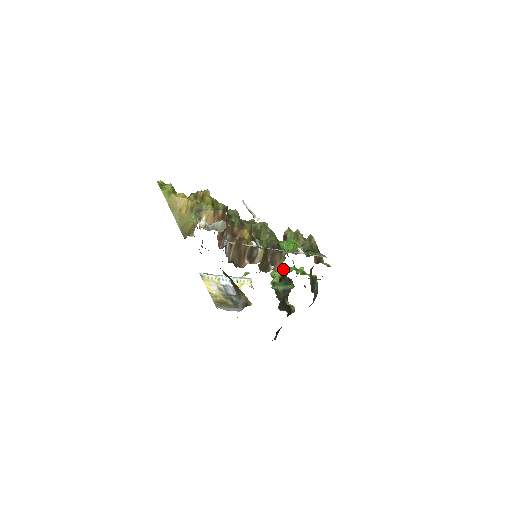
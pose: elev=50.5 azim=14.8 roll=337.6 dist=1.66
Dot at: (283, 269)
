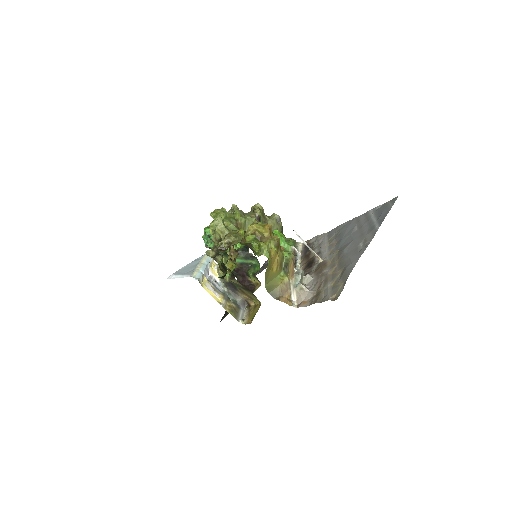
Dot at: occluded
